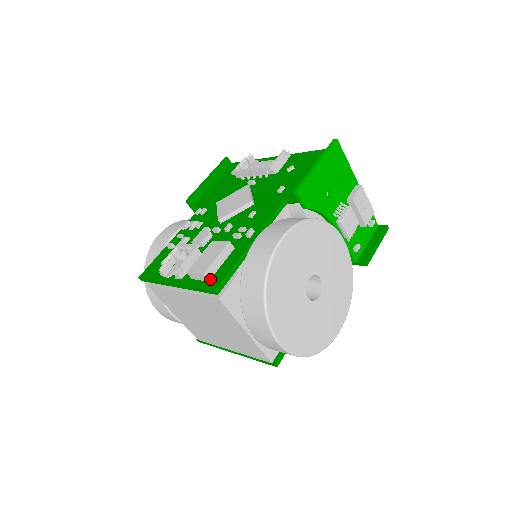
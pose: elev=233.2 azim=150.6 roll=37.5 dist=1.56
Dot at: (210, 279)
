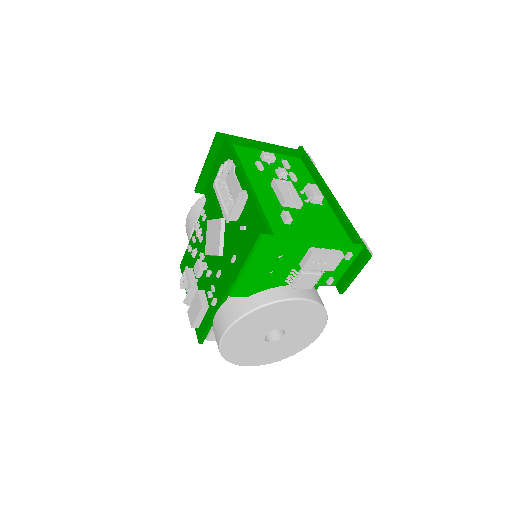
Dot at: (198, 327)
